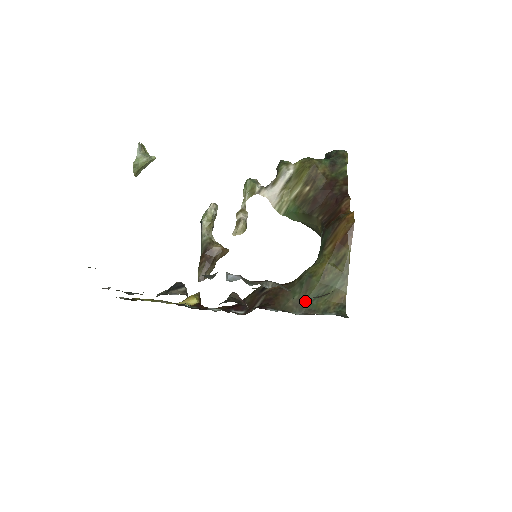
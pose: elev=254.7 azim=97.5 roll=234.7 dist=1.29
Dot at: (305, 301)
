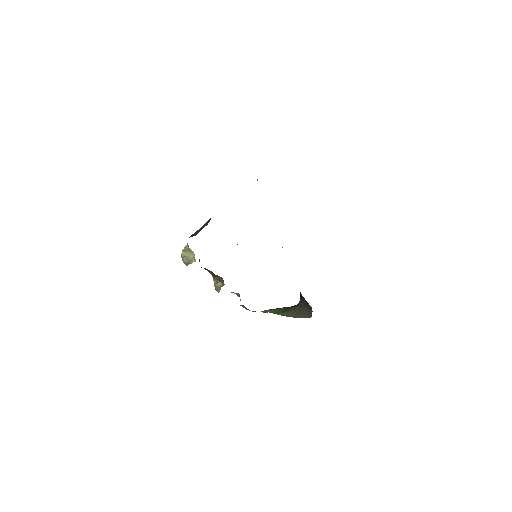
Dot at: occluded
